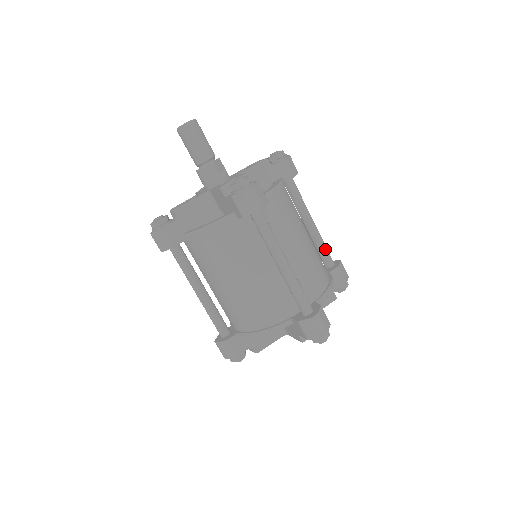
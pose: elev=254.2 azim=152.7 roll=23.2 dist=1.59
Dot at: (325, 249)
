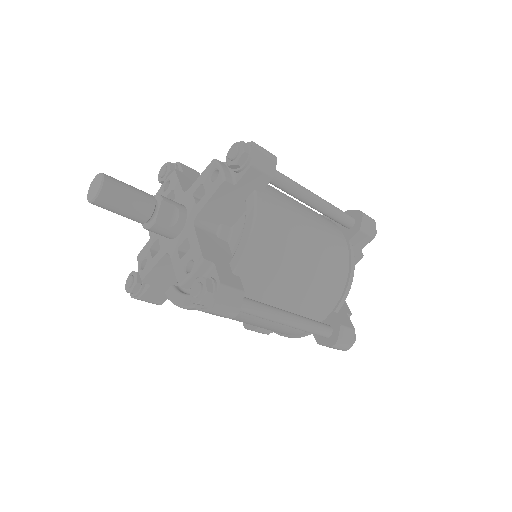
Dot at: (339, 216)
